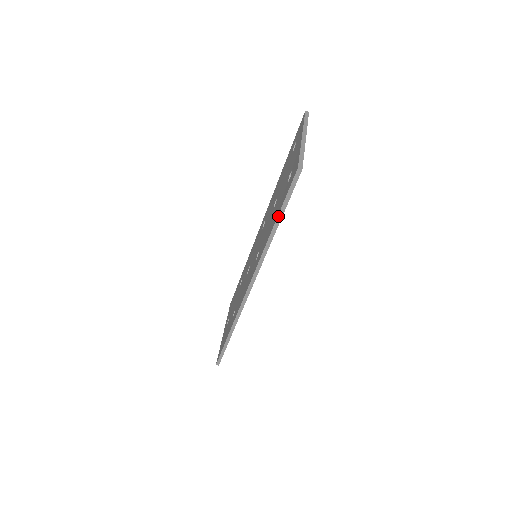
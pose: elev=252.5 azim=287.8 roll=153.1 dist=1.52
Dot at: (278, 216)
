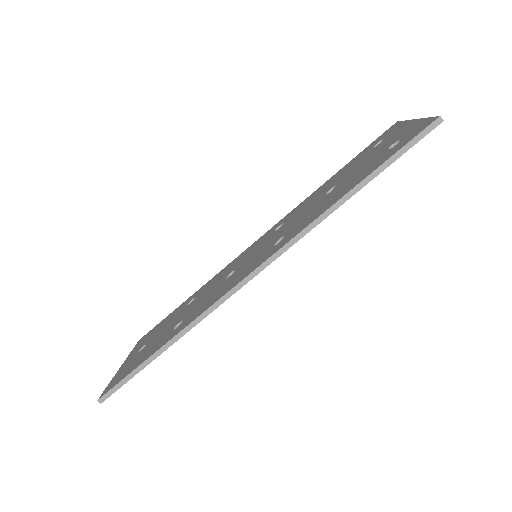
Dot at: (372, 173)
